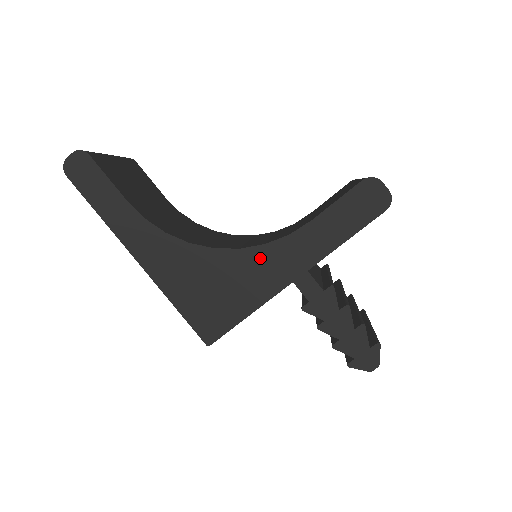
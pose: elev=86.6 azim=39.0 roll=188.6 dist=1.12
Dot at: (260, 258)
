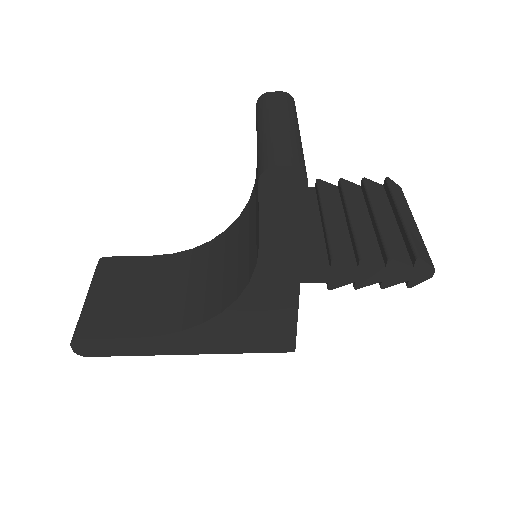
Dot at: (258, 292)
